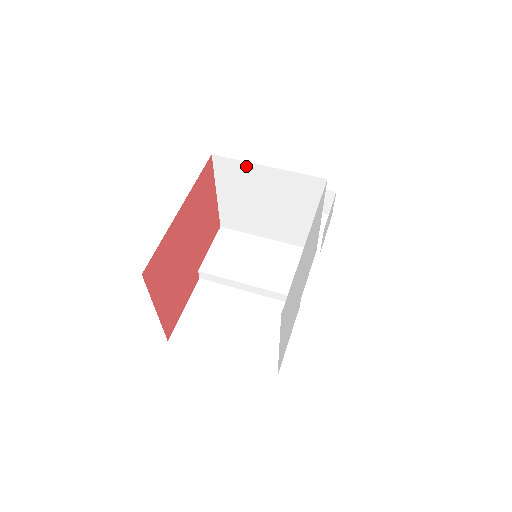
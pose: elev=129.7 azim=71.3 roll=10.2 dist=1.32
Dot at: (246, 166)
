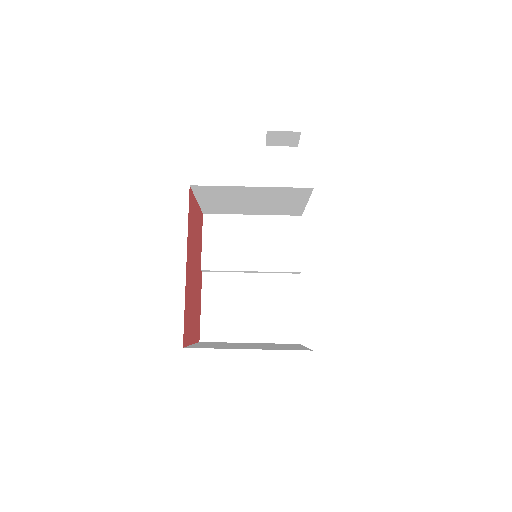
Dot at: (228, 188)
